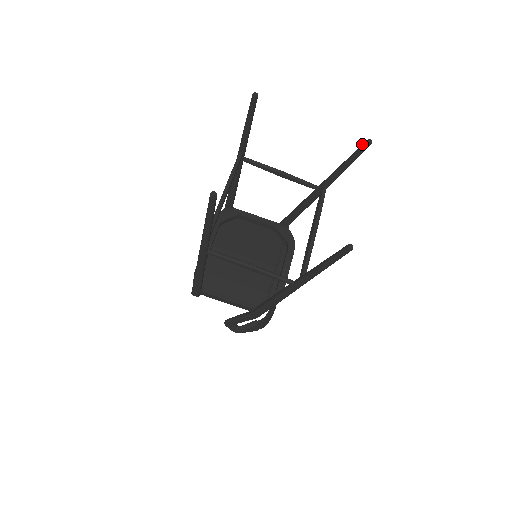
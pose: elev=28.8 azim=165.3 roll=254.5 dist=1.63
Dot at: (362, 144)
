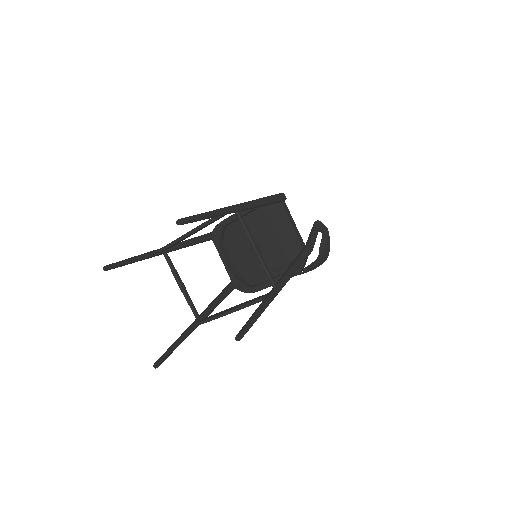
Dot at: (241, 331)
